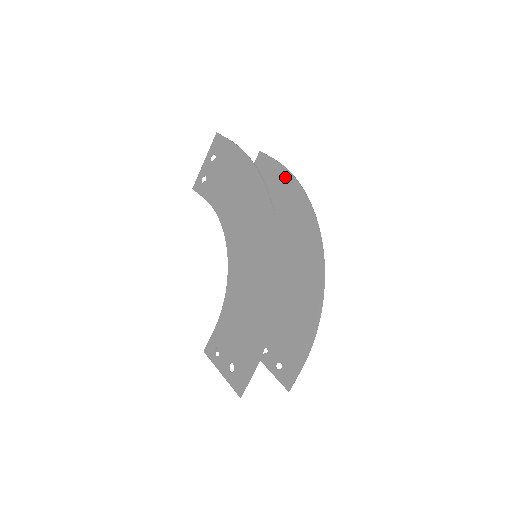
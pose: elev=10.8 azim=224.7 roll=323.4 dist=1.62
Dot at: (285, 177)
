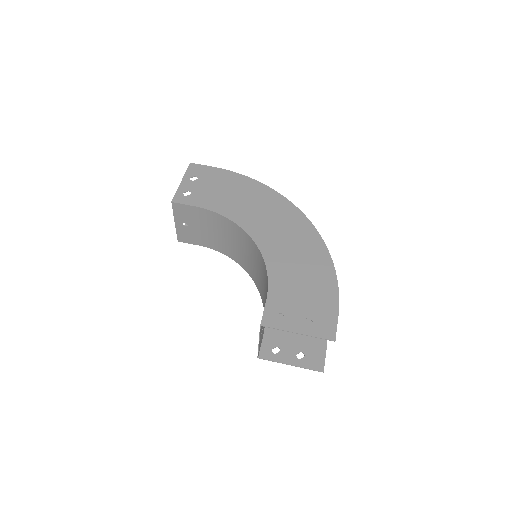
Dot at: occluded
